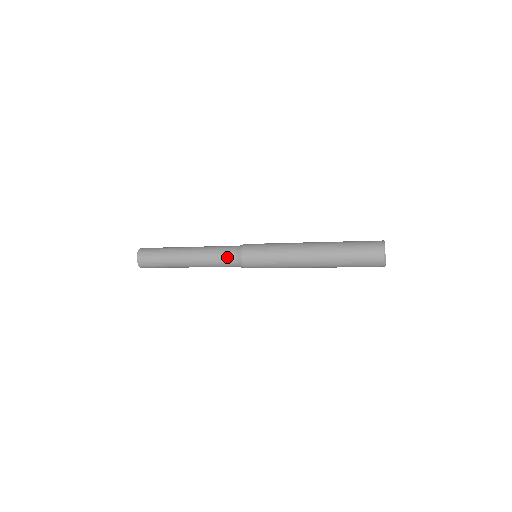
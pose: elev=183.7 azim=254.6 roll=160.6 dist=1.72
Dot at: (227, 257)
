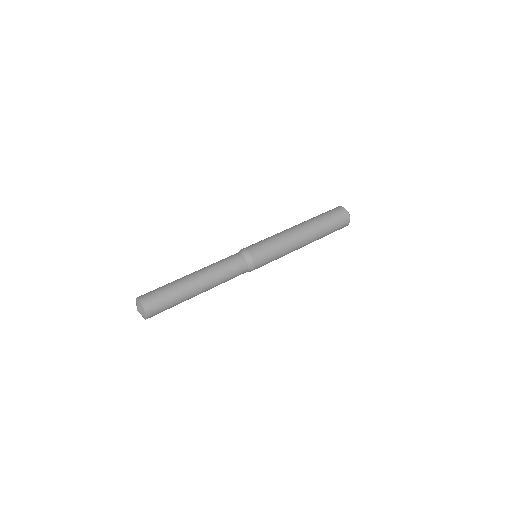
Dot at: (239, 267)
